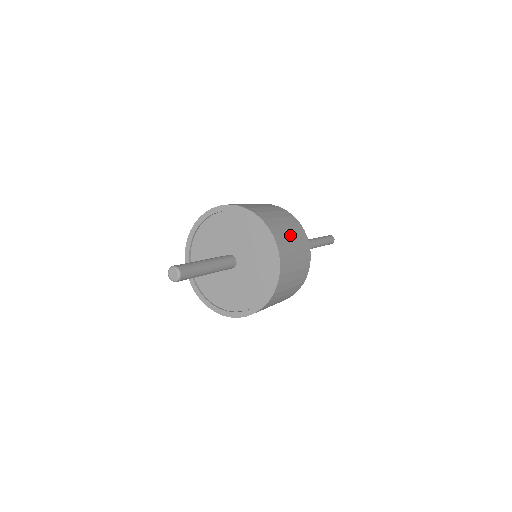
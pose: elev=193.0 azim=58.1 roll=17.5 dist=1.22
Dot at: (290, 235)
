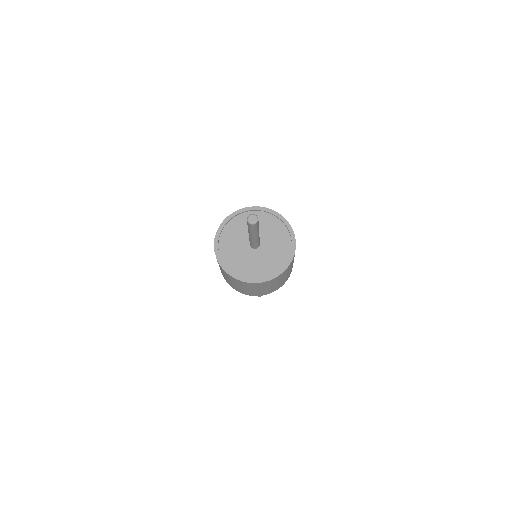
Dot at: occluded
